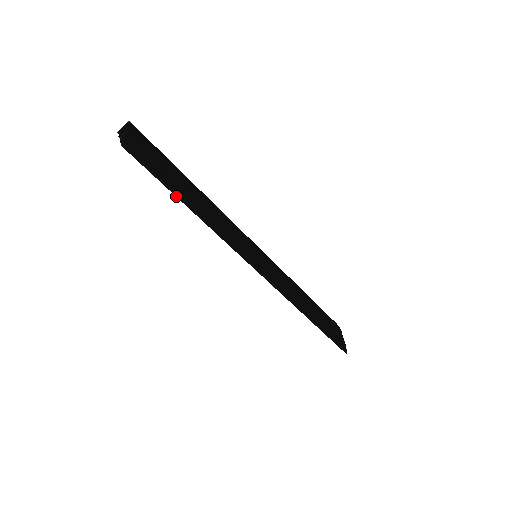
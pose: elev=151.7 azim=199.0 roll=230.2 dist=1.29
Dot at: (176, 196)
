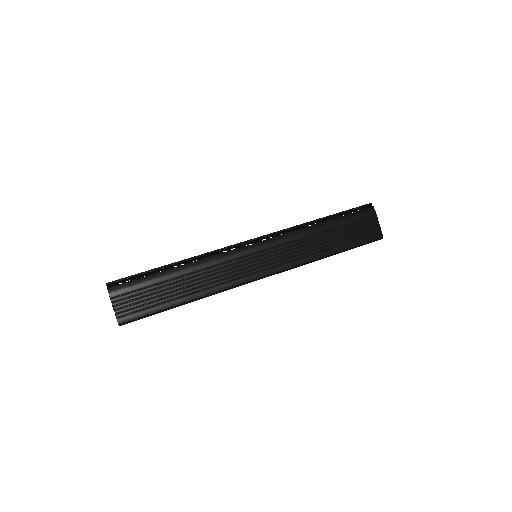
Dot at: occluded
